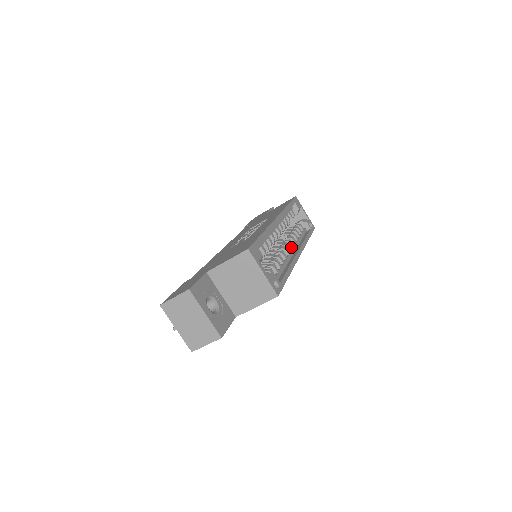
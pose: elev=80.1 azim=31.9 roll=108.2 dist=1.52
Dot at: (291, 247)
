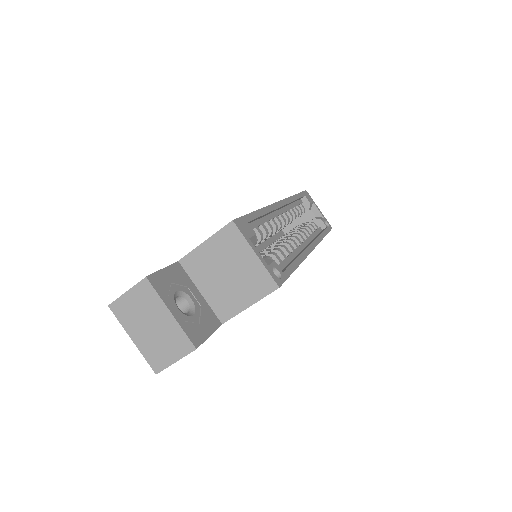
Dot at: occluded
